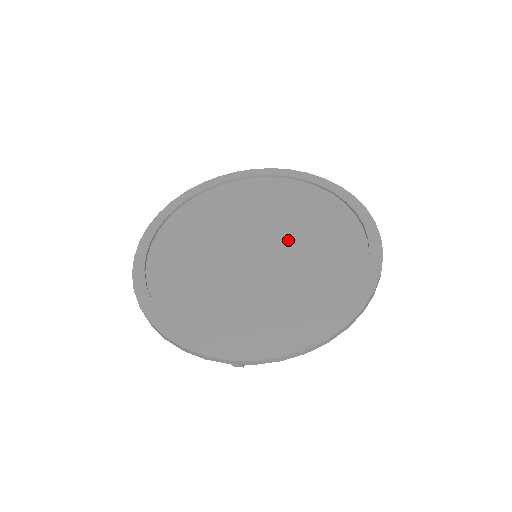
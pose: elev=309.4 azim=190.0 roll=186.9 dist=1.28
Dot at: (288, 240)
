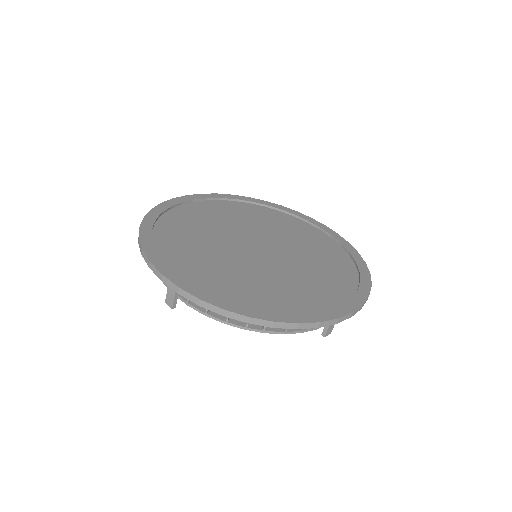
Dot at: (269, 235)
